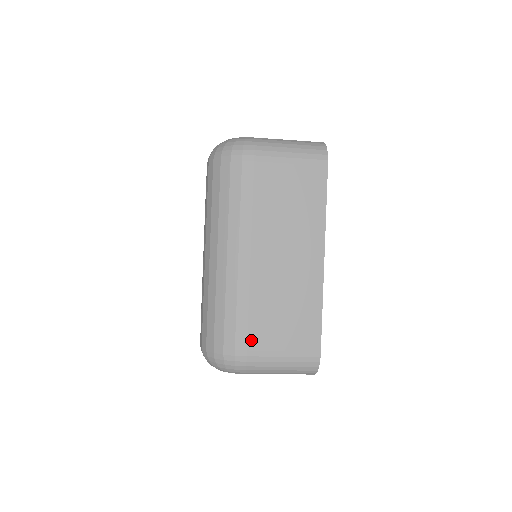
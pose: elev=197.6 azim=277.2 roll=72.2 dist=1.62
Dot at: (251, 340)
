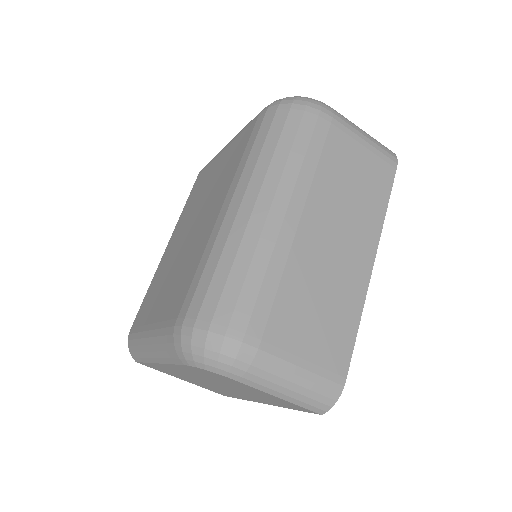
Dot at: (270, 328)
